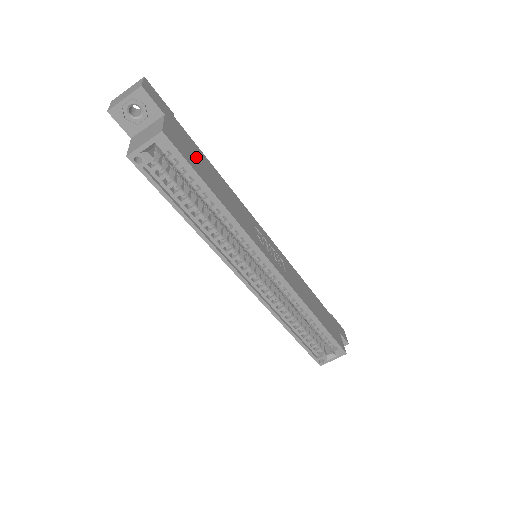
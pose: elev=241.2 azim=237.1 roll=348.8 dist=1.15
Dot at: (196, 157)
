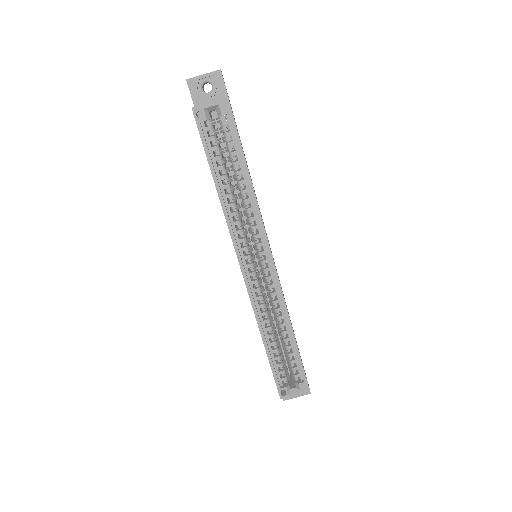
Dot at: (240, 140)
